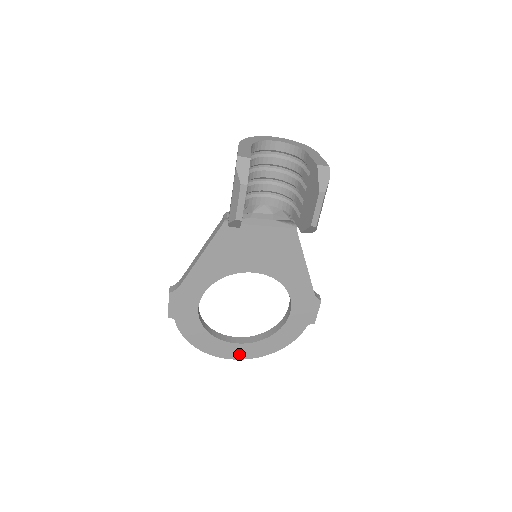
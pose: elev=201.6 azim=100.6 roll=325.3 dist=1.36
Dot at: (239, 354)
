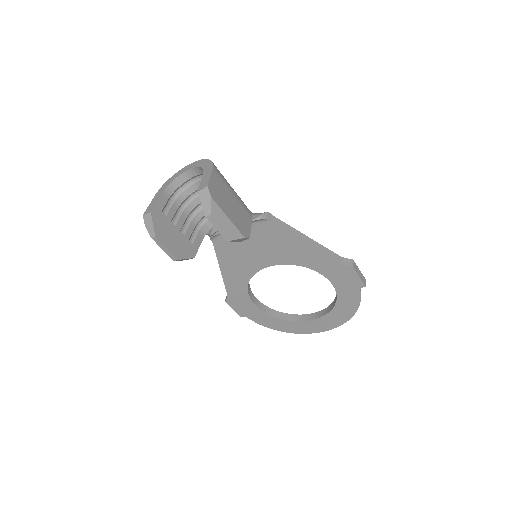
Dot at: (320, 327)
